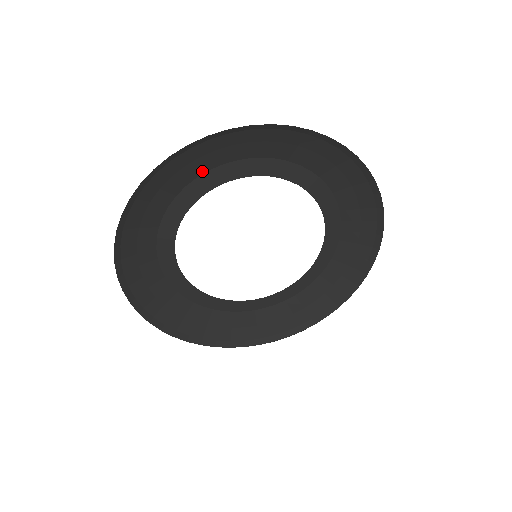
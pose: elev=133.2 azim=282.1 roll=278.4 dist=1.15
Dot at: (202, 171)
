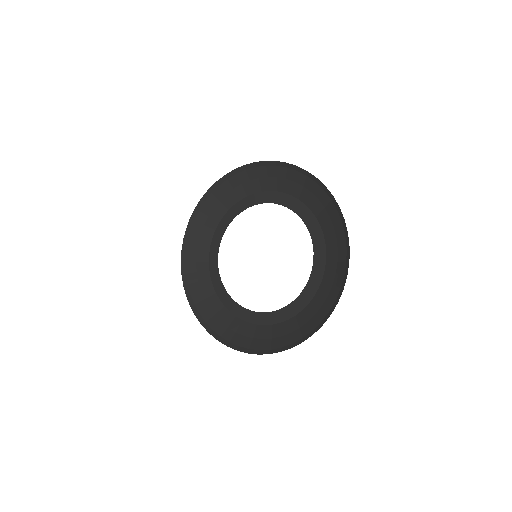
Dot at: (251, 192)
